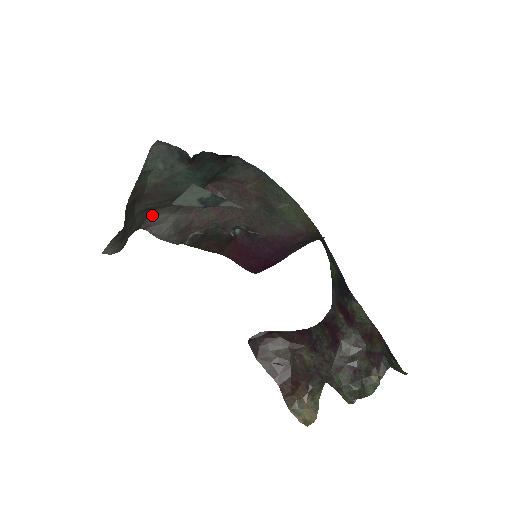
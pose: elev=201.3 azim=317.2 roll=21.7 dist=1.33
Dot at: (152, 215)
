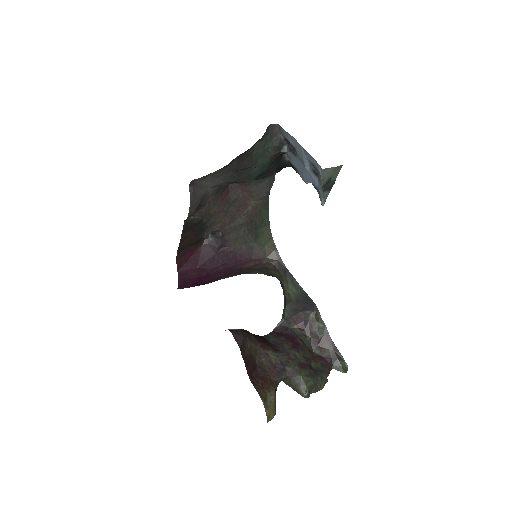
Dot at: (206, 177)
